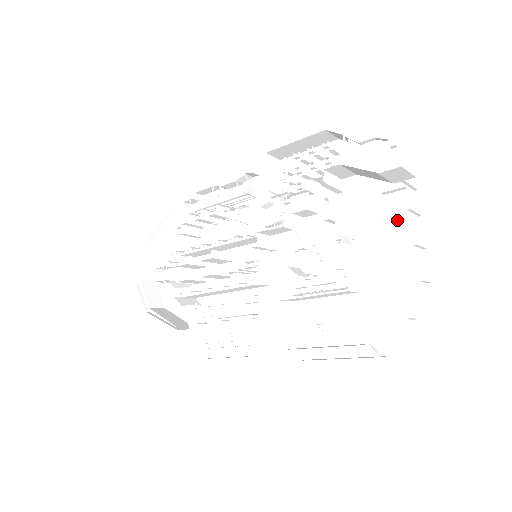
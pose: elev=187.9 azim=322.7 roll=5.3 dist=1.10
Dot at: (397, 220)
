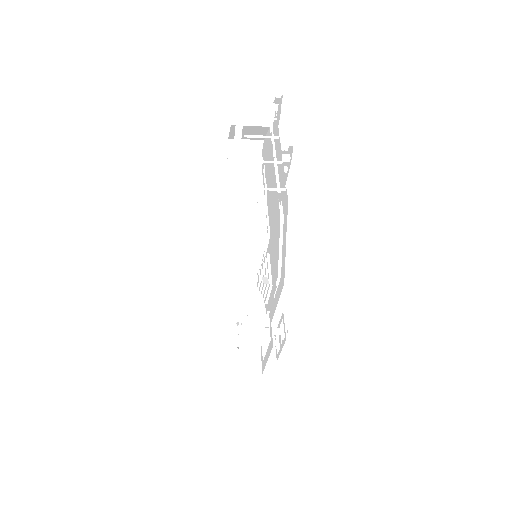
Dot at: occluded
